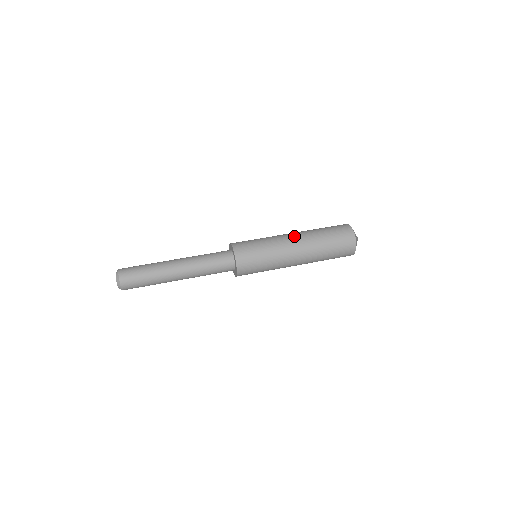
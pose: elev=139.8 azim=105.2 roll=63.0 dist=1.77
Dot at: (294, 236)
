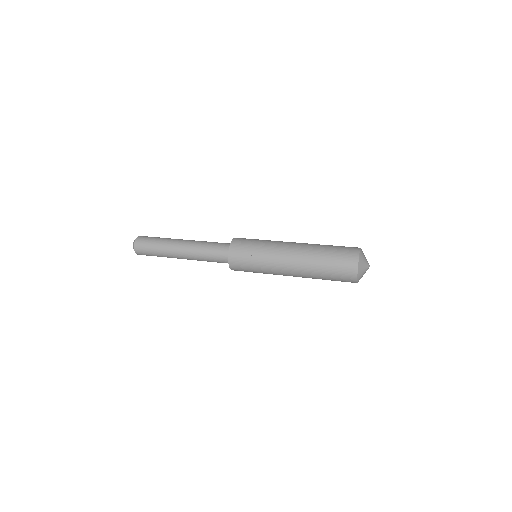
Dot at: (293, 248)
